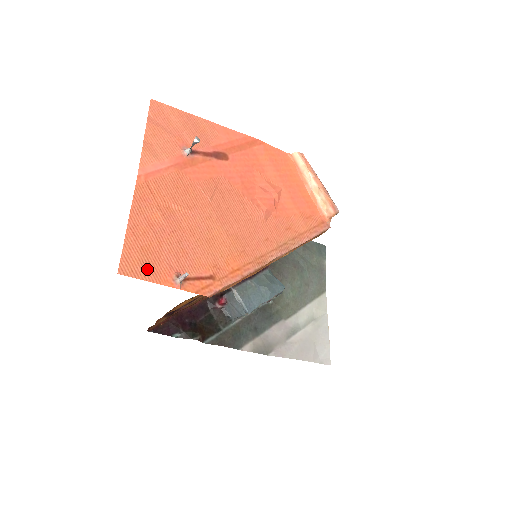
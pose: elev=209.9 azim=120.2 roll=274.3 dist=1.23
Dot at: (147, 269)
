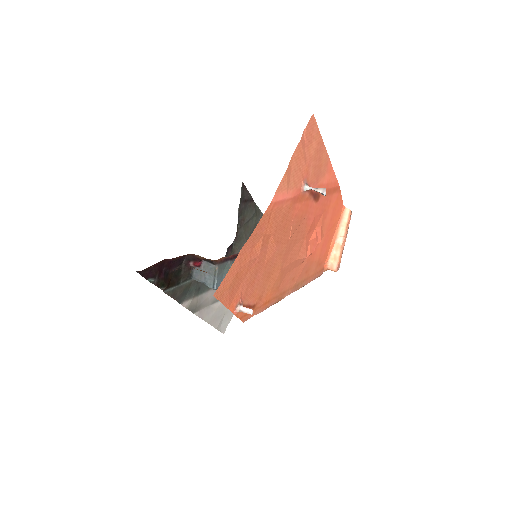
Dot at: (229, 294)
